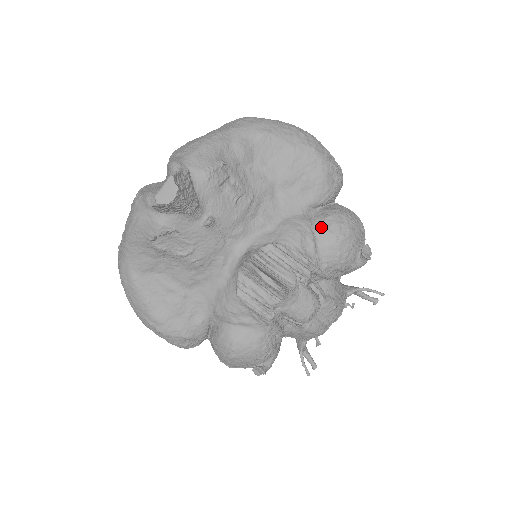
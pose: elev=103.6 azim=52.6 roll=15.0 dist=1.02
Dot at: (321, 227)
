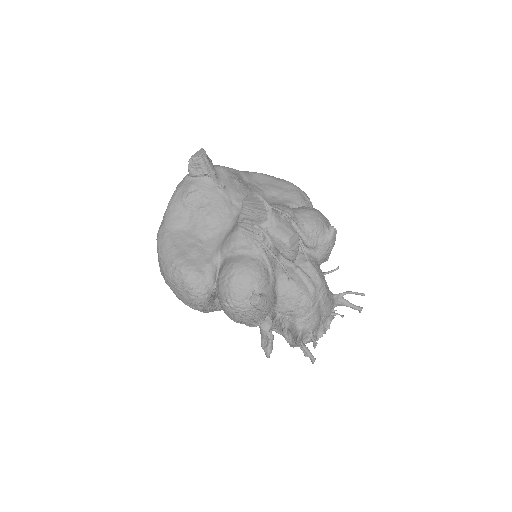
Dot at: (297, 208)
